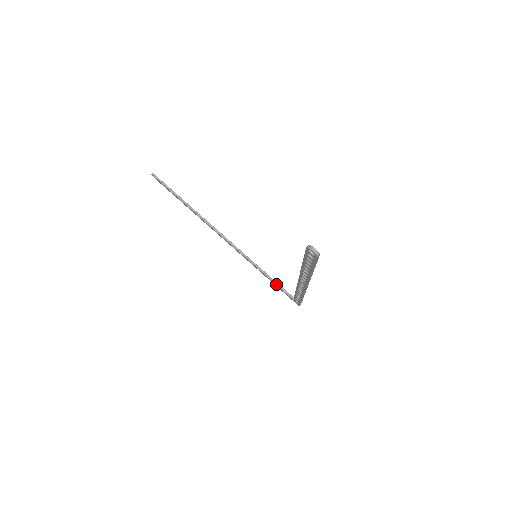
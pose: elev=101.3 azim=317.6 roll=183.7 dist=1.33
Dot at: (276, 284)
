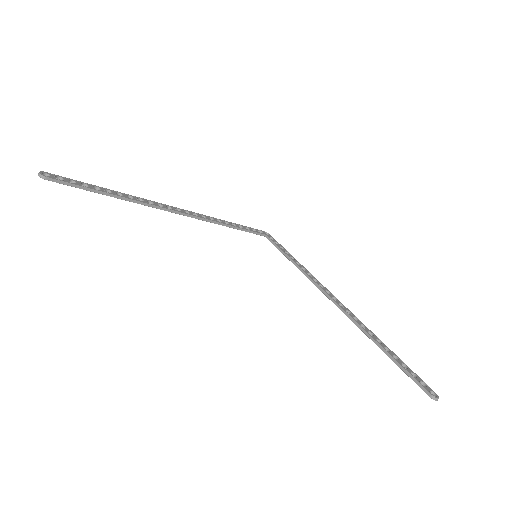
Dot at: occluded
